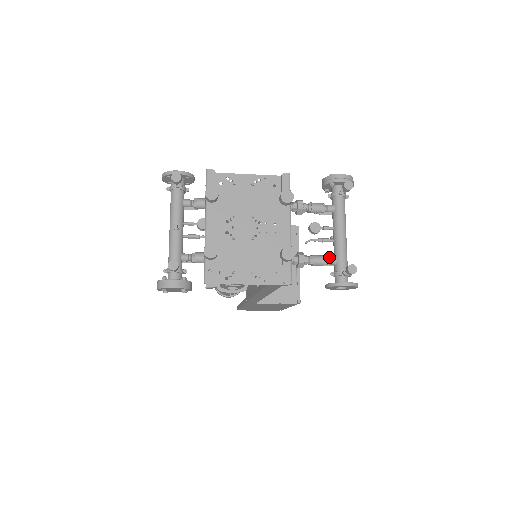
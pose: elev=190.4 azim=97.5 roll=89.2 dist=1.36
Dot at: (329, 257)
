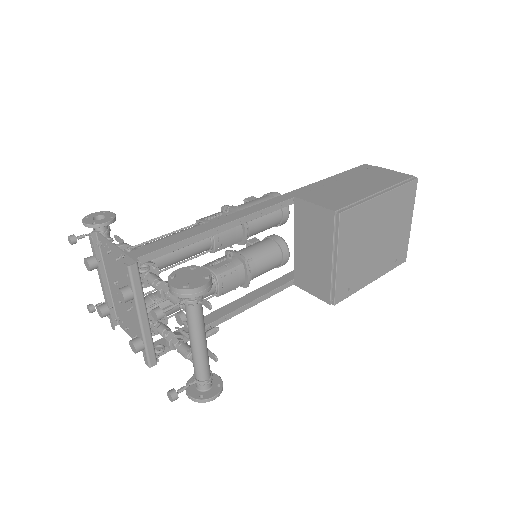
Dot at: (190, 355)
